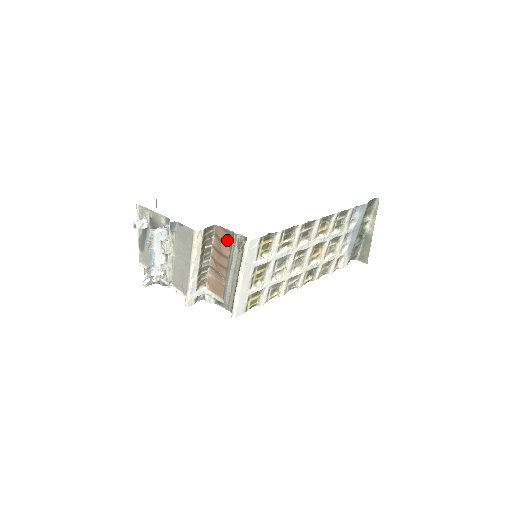
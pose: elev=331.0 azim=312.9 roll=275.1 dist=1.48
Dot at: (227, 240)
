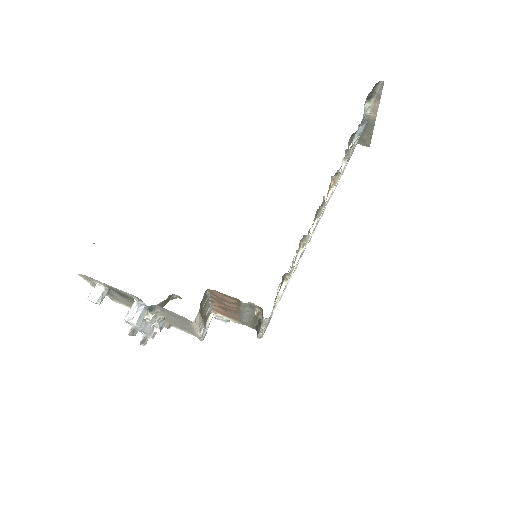
Dot at: (231, 301)
